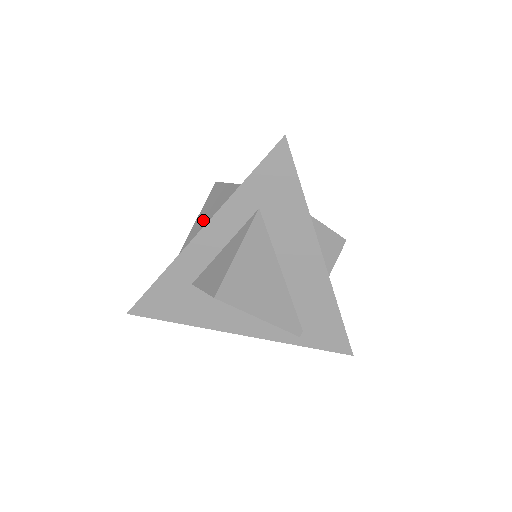
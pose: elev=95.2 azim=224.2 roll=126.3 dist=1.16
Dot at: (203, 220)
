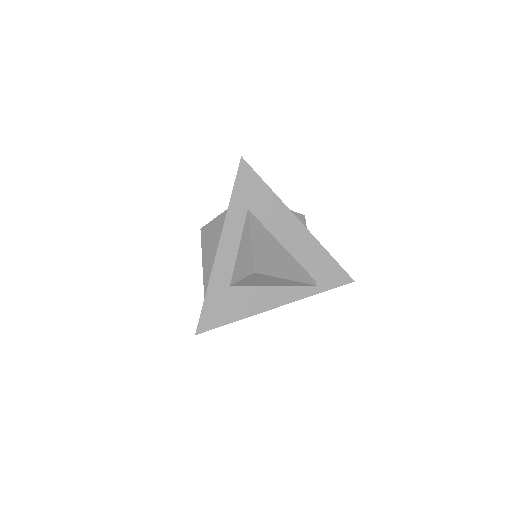
Dot at: (208, 252)
